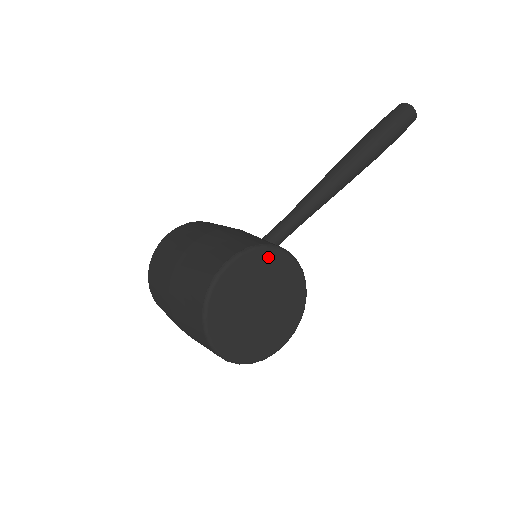
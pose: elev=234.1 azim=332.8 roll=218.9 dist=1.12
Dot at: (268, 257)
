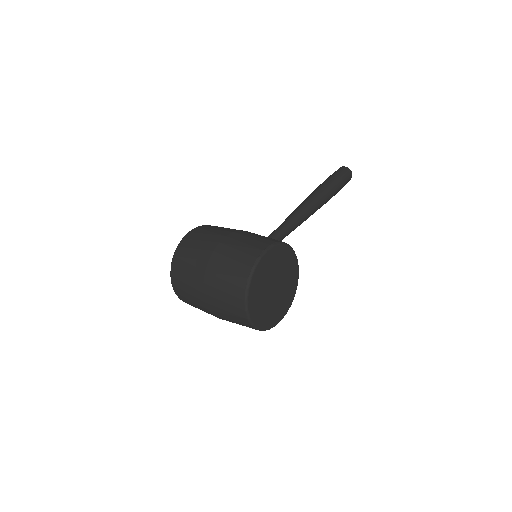
Dot at: (285, 252)
